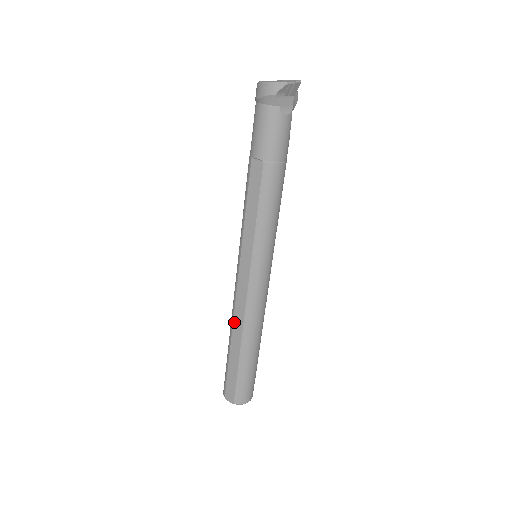
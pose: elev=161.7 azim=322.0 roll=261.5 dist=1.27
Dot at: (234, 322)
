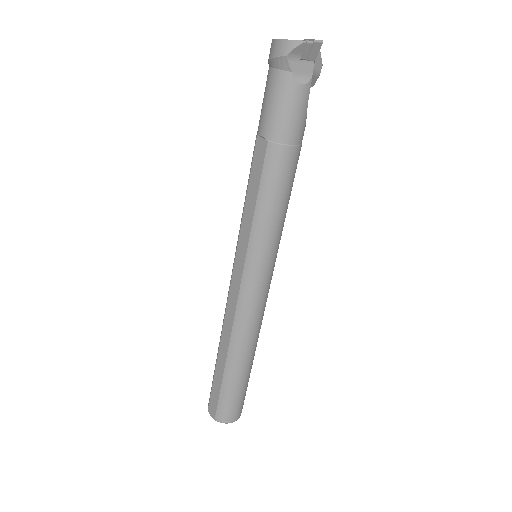
Dot at: (223, 328)
